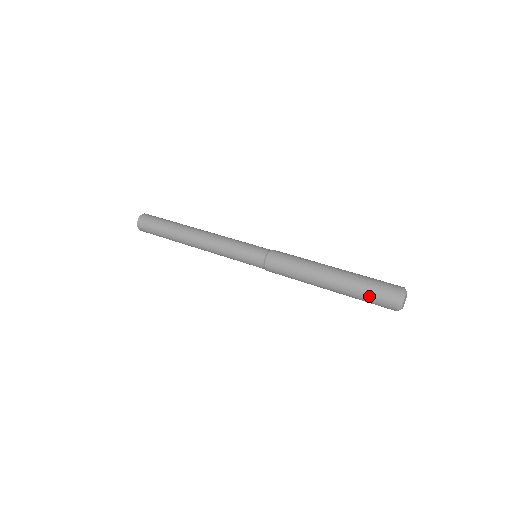
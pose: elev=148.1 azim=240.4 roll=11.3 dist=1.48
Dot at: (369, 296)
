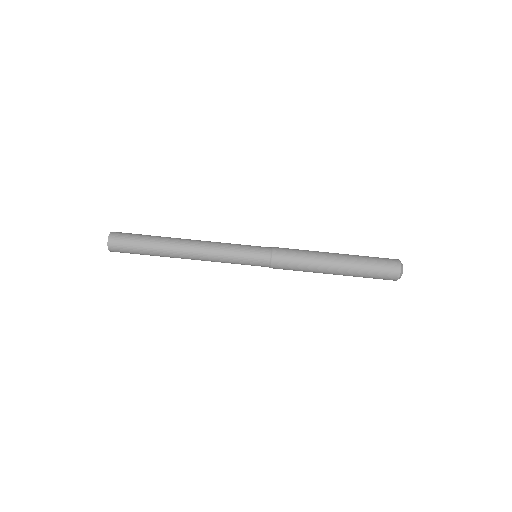
Dot at: occluded
